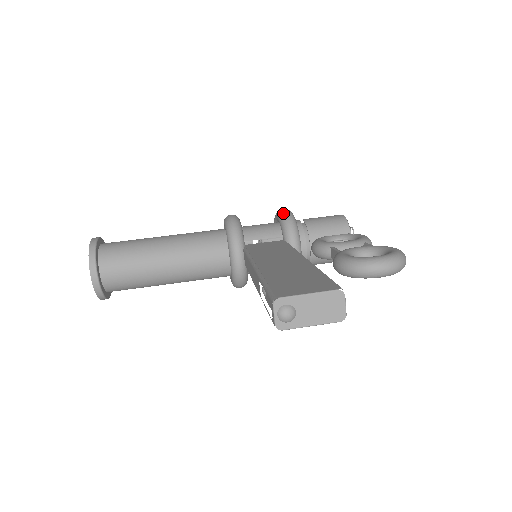
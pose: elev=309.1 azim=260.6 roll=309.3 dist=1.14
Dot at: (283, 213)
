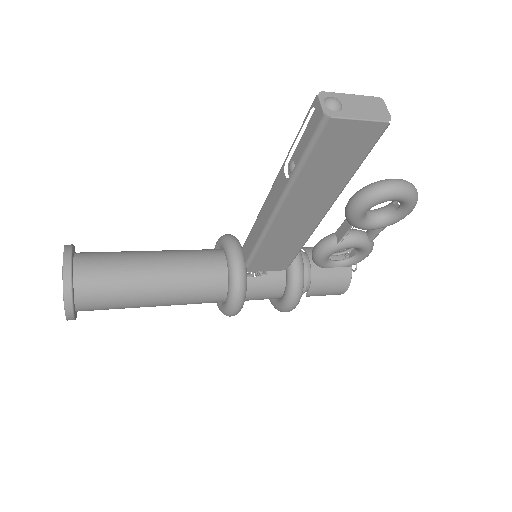
Dot at: occluded
